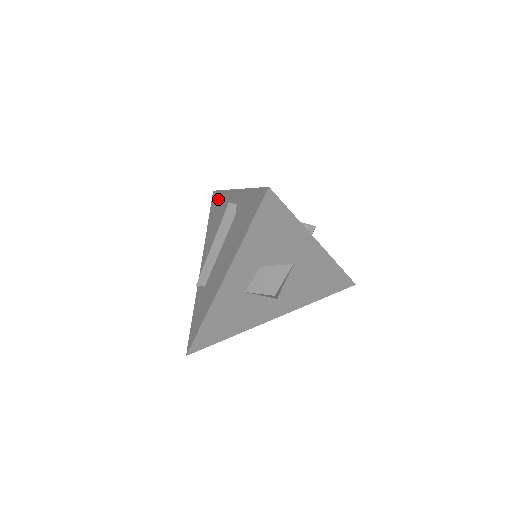
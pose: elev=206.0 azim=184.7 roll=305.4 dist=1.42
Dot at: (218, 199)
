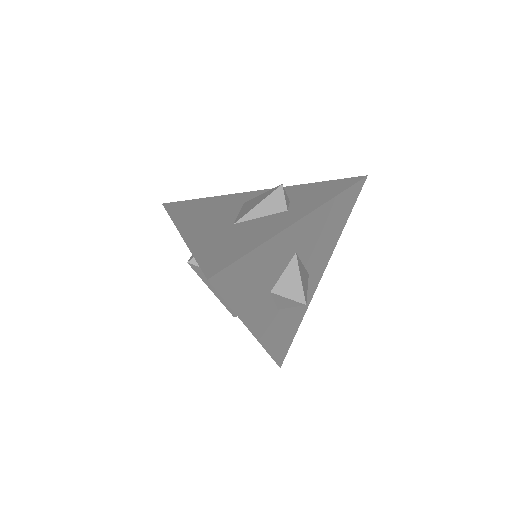
Dot at: occluded
